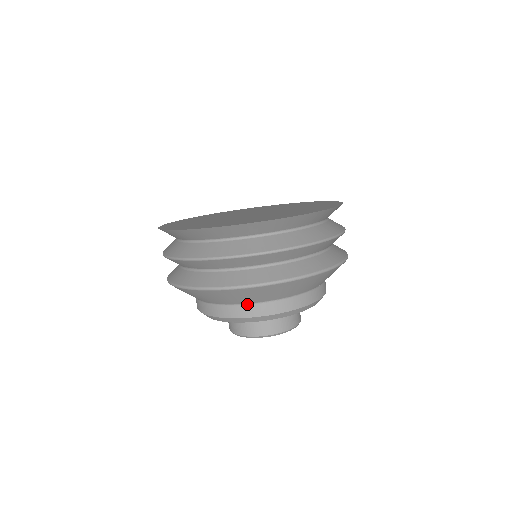
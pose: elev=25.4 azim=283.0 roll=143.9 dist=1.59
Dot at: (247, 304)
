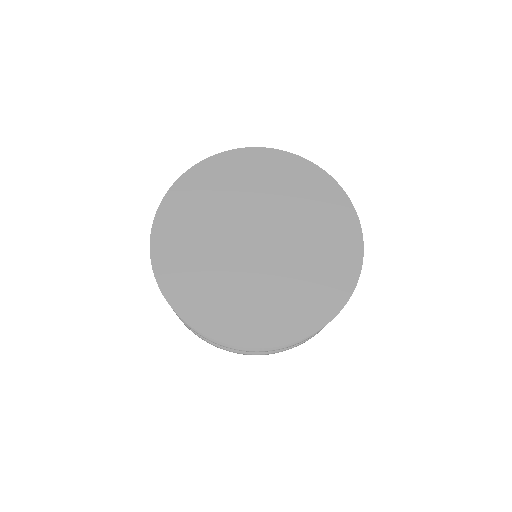
Dot at: occluded
